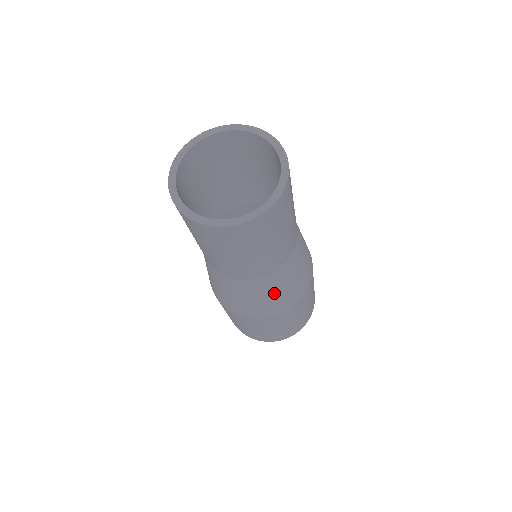
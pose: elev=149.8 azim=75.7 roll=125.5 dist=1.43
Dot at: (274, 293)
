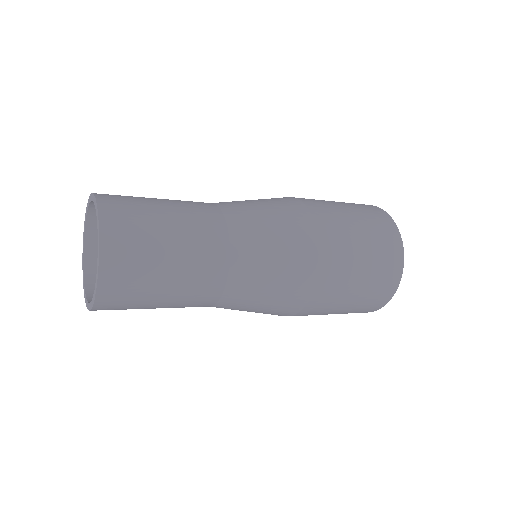
Dot at: (248, 310)
